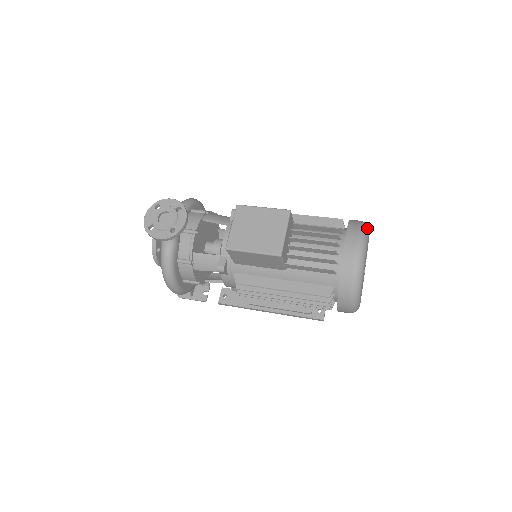
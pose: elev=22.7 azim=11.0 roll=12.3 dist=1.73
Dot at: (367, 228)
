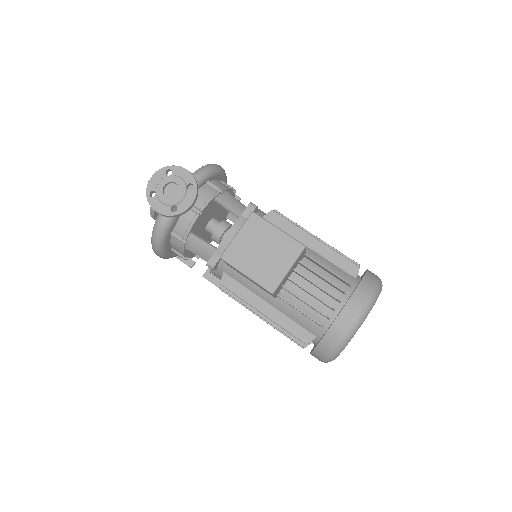
Dot at: (378, 293)
